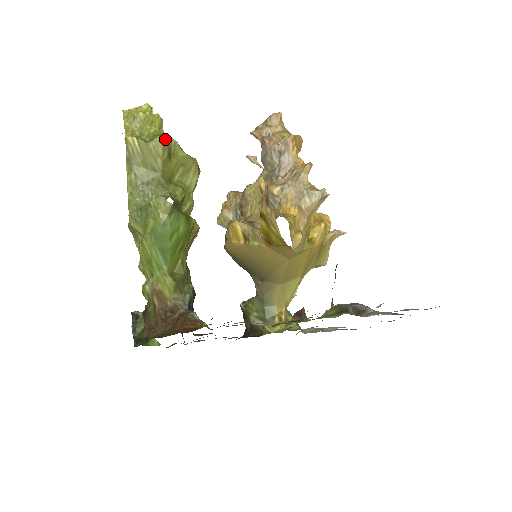
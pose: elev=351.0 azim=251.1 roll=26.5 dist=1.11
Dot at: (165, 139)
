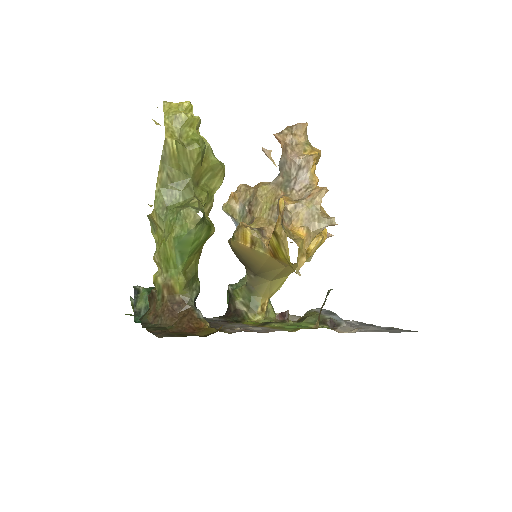
Dot at: (201, 144)
